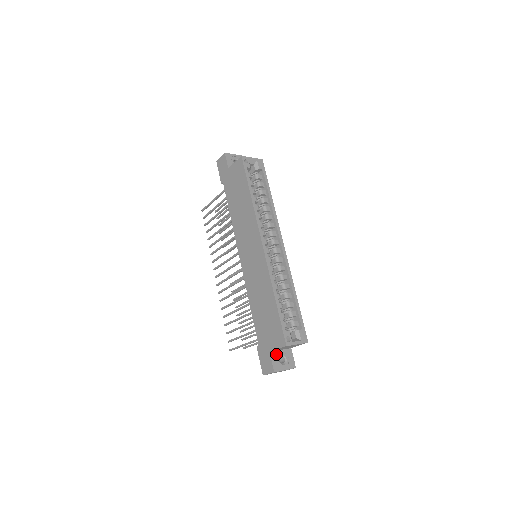
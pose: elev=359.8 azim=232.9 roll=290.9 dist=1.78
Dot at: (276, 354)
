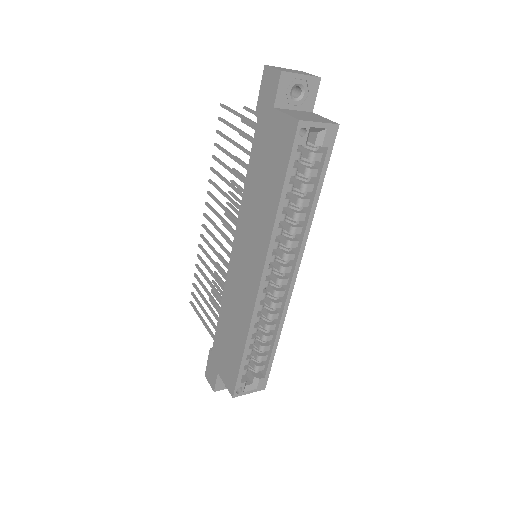
Dot at: occluded
